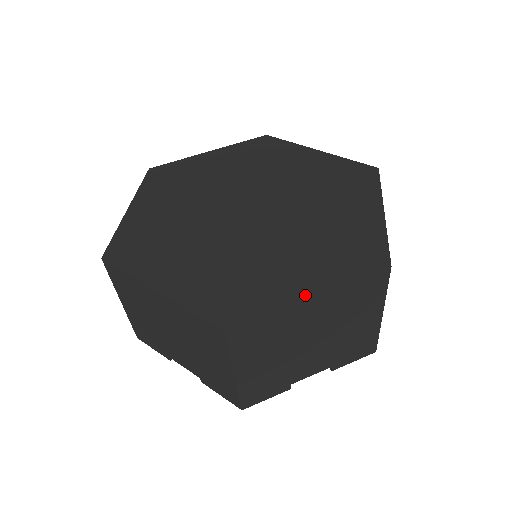
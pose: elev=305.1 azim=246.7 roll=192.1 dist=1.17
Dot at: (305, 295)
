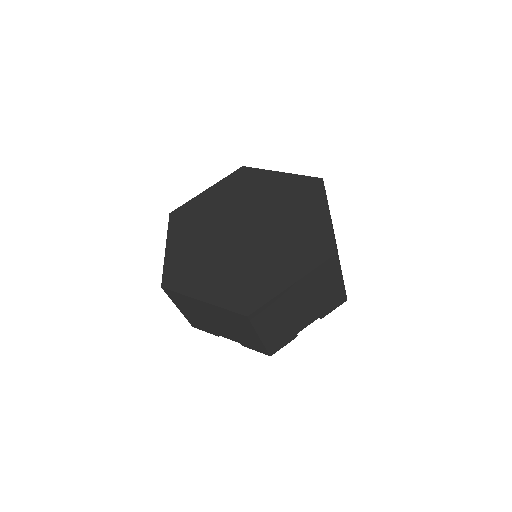
Dot at: (289, 283)
